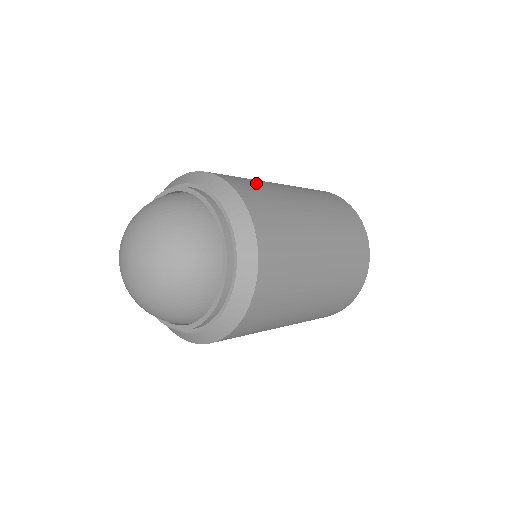
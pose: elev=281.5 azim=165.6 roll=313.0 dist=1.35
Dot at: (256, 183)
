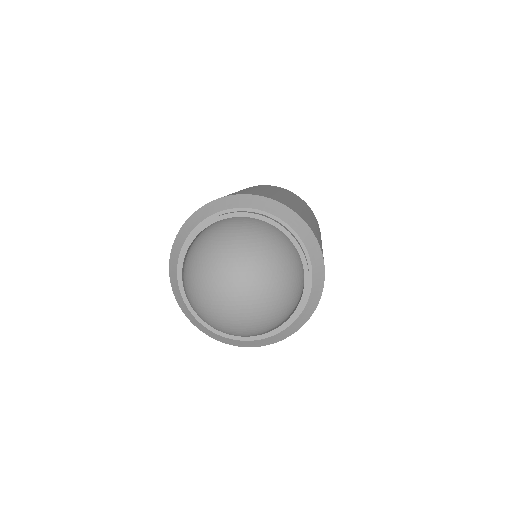
Dot at: (302, 212)
